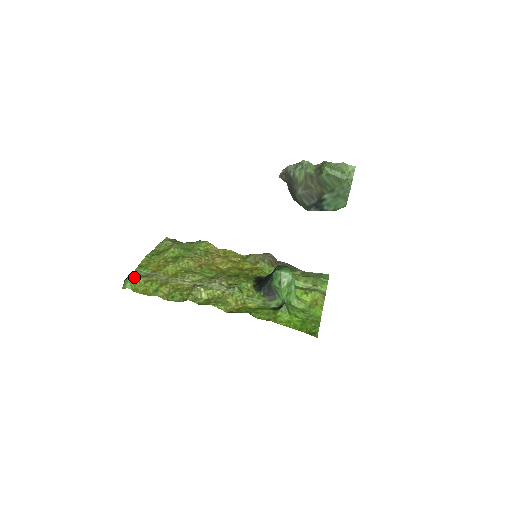
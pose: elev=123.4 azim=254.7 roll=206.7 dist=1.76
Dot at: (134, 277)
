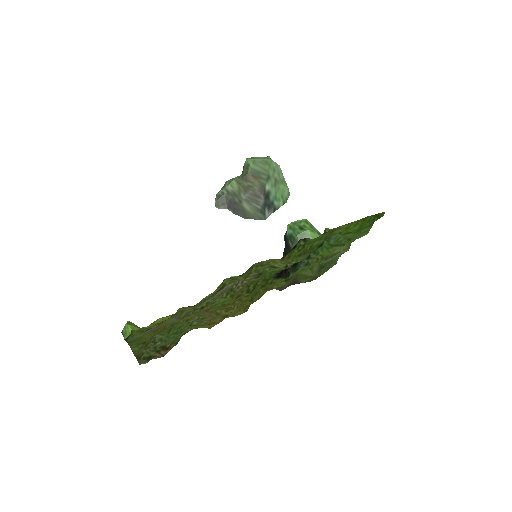
Dot at: occluded
